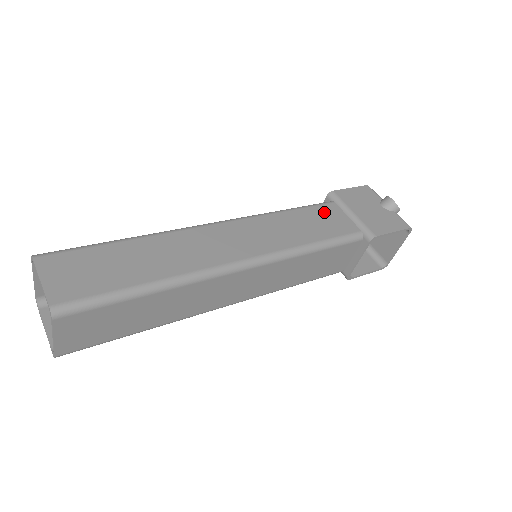
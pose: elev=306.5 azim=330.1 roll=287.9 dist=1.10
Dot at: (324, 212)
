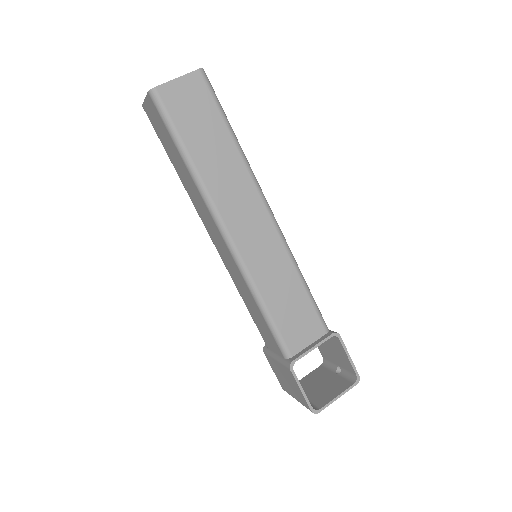
Dot at: occluded
